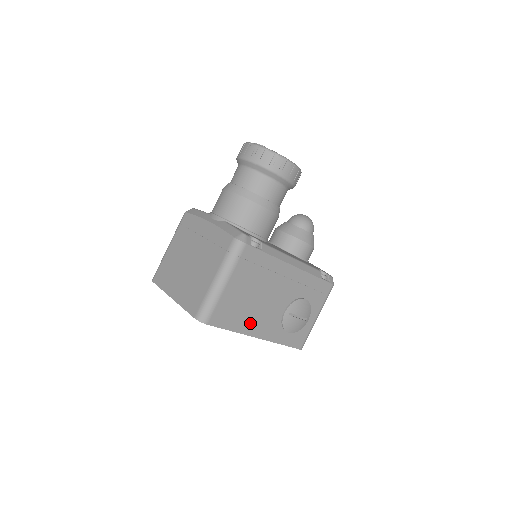
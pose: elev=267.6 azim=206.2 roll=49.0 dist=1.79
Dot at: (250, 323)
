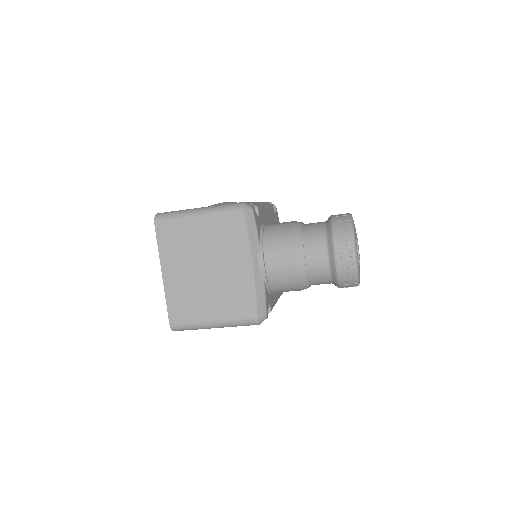
Dot at: occluded
